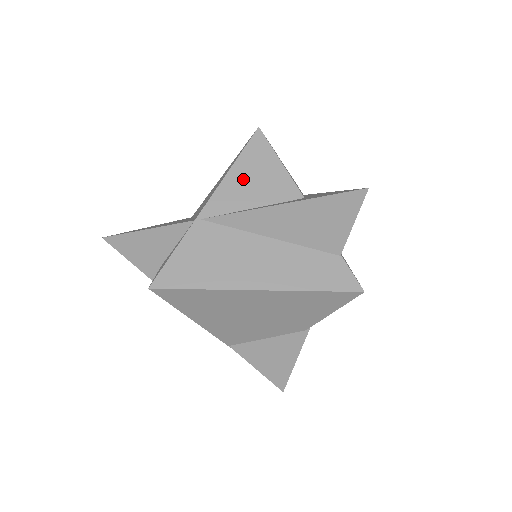
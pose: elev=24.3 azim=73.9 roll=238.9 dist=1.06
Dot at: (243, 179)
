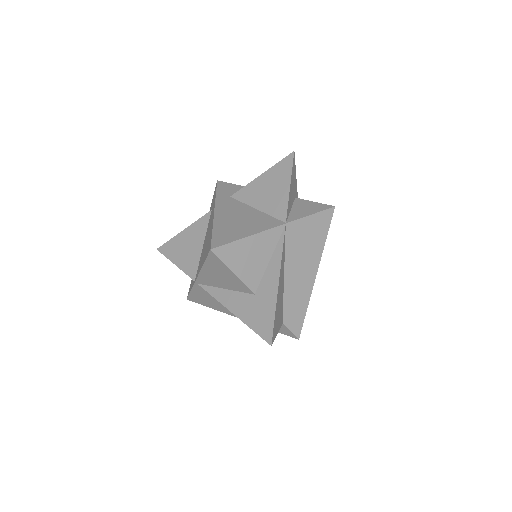
Dot at: (213, 274)
